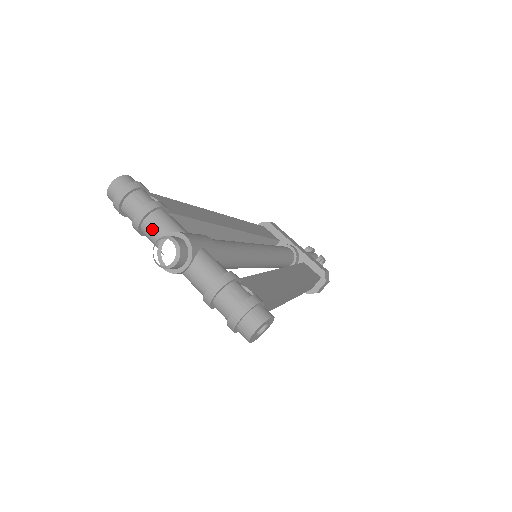
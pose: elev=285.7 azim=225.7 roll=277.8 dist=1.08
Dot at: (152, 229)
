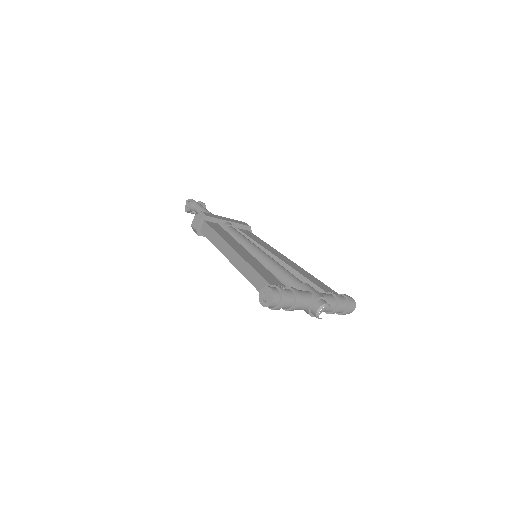
Dot at: (303, 305)
